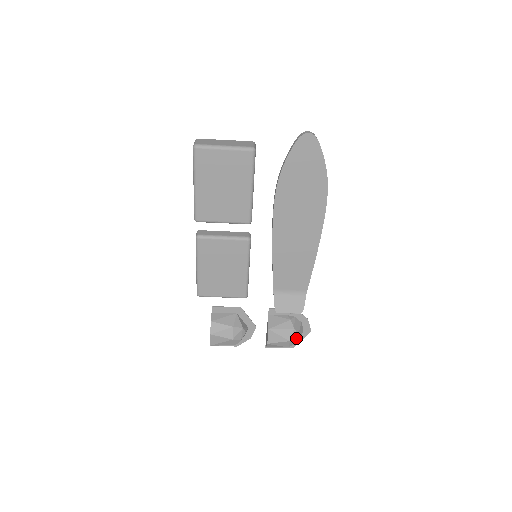
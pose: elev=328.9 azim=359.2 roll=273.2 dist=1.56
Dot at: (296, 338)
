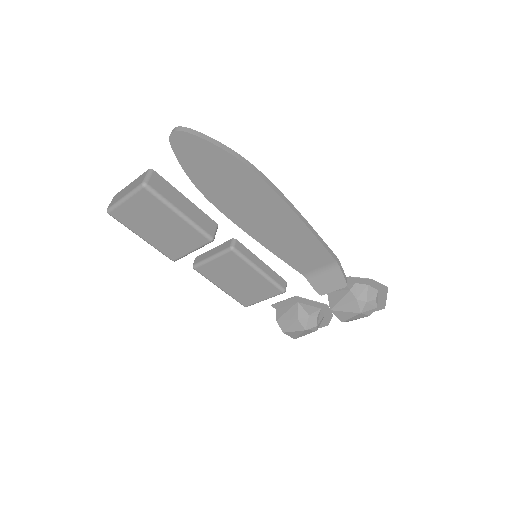
Dot at: (368, 306)
